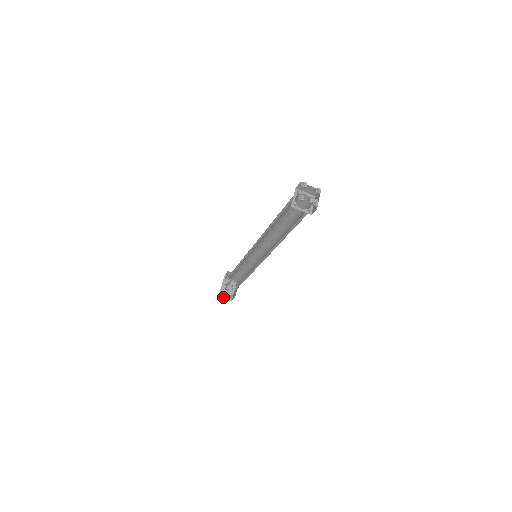
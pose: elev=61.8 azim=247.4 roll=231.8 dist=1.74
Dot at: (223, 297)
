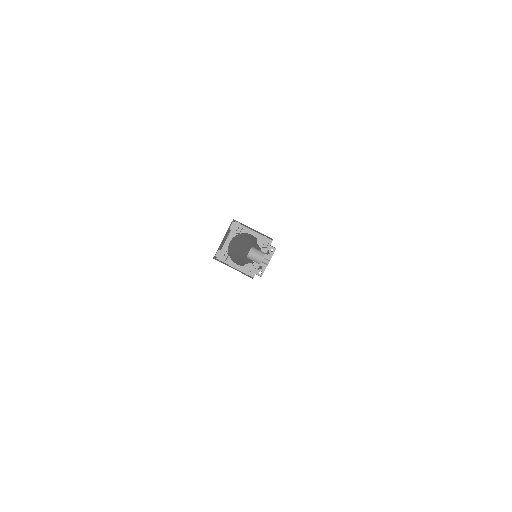
Dot at: occluded
